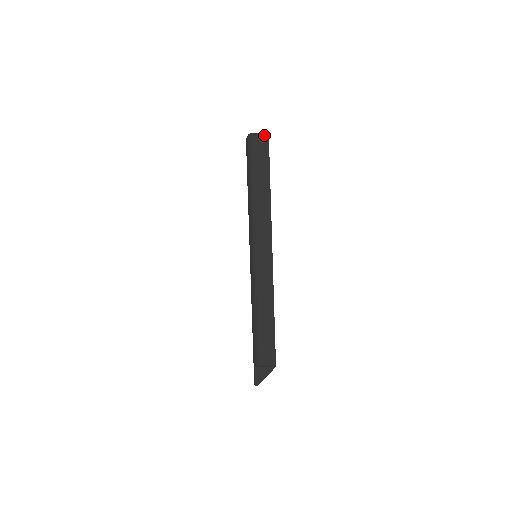
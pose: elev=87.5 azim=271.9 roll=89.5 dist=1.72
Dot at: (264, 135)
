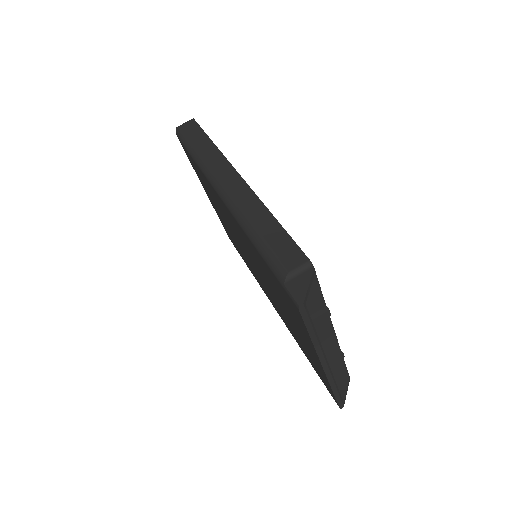
Dot at: (189, 121)
